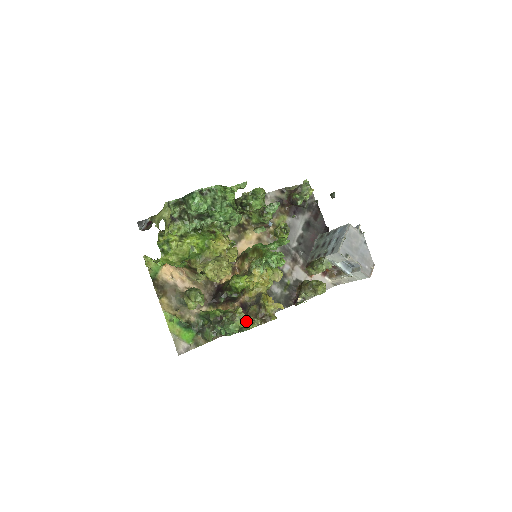
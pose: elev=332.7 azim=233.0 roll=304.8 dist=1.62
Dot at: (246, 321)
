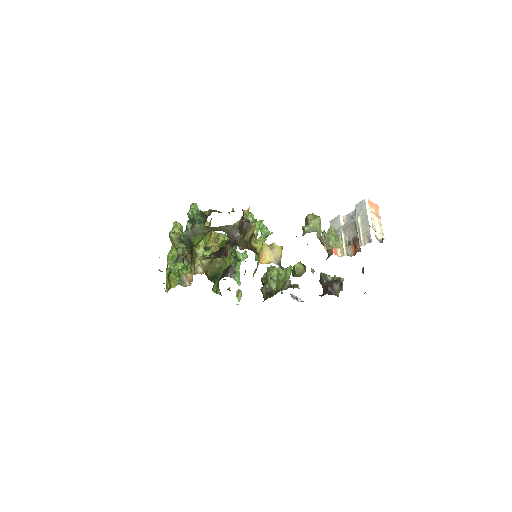
Dot at: occluded
